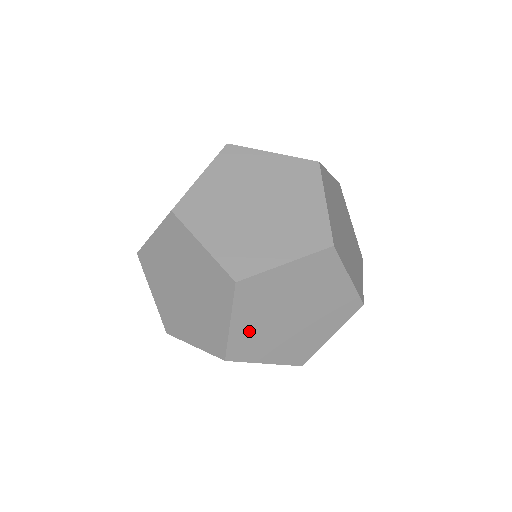
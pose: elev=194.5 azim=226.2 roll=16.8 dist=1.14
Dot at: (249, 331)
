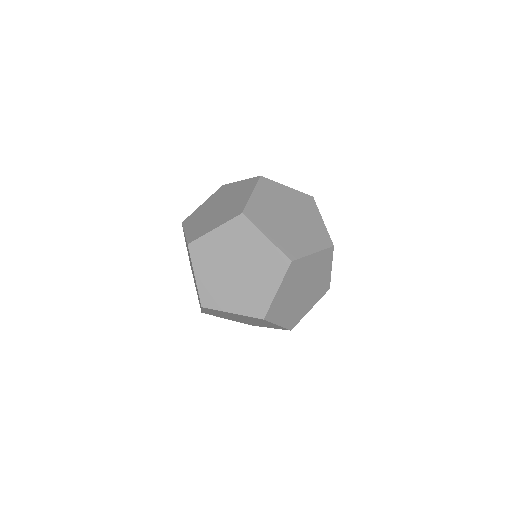
Dot at: (209, 283)
